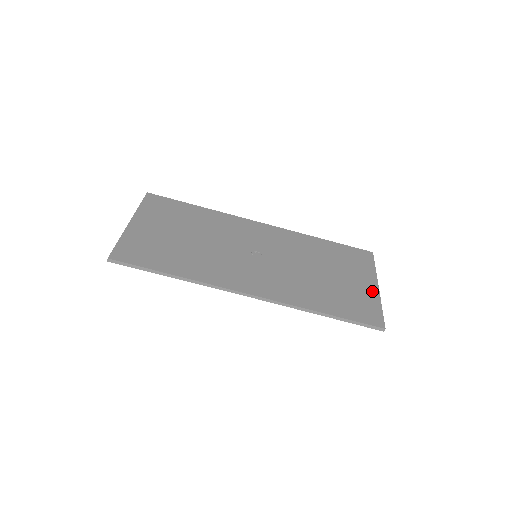
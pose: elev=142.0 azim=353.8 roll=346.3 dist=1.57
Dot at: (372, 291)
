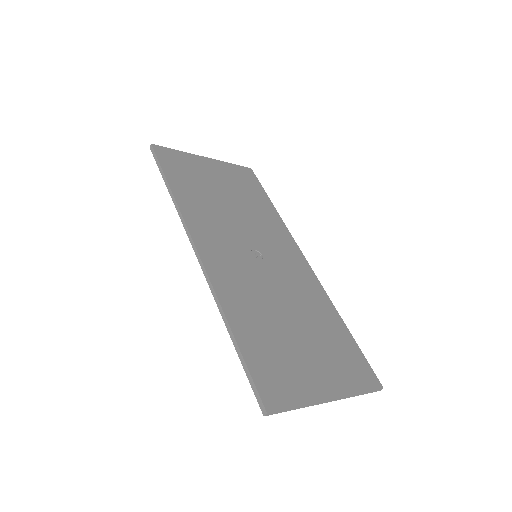
Dot at: (317, 390)
